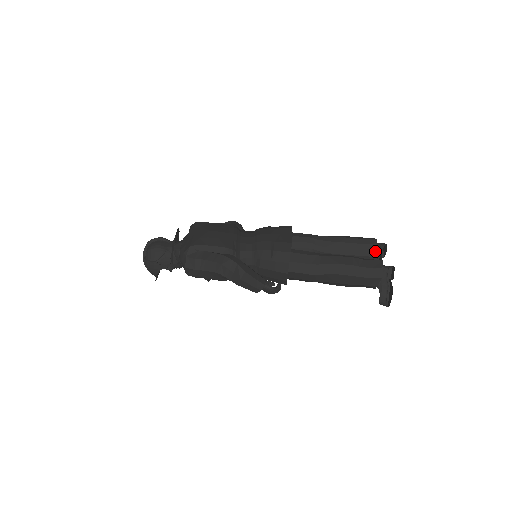
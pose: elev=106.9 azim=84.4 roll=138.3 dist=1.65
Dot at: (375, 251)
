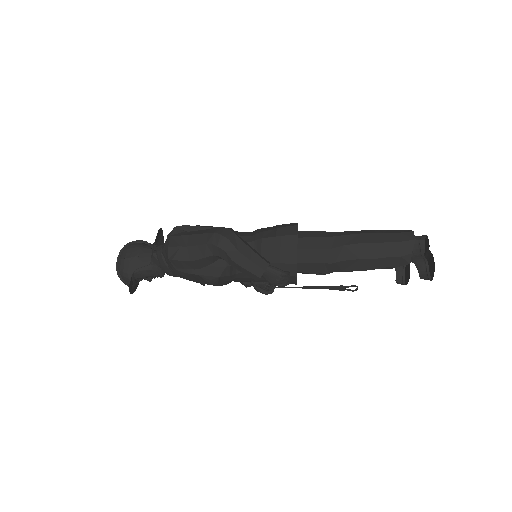
Dot at: occluded
